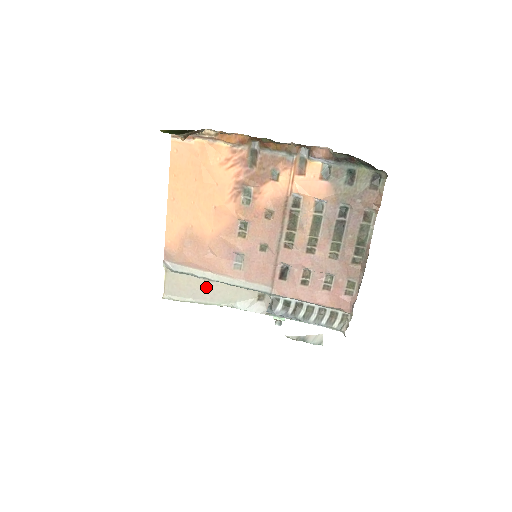
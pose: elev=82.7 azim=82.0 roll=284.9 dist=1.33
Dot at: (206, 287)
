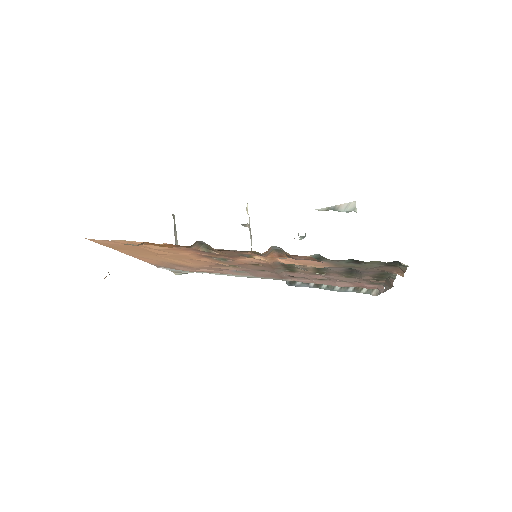
Dot at: occluded
